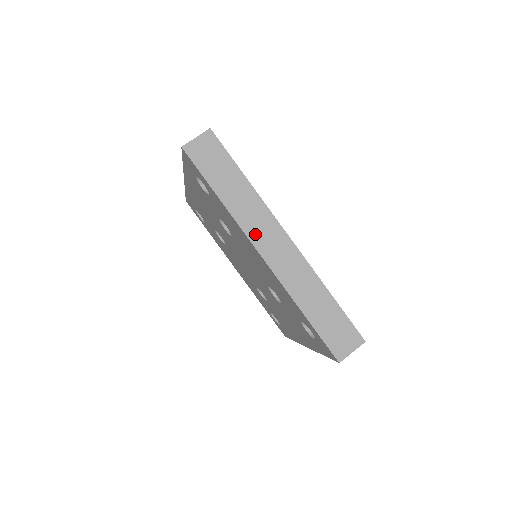
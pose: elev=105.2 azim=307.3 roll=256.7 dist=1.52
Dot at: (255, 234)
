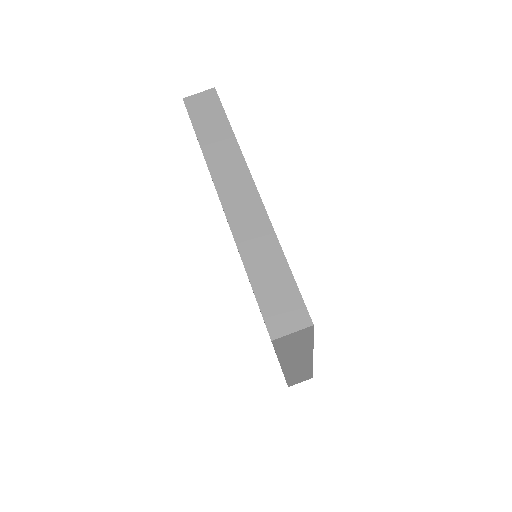
Dot at: (223, 182)
